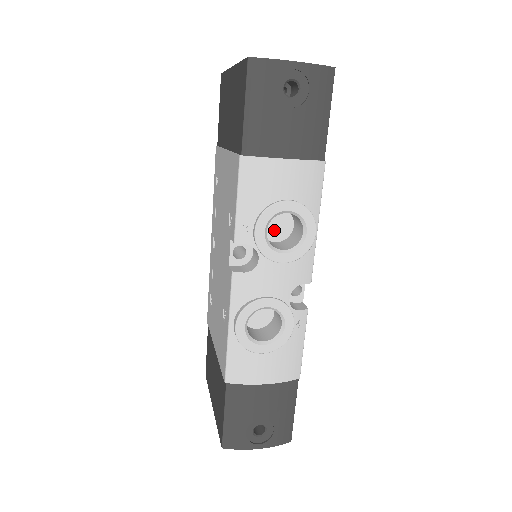
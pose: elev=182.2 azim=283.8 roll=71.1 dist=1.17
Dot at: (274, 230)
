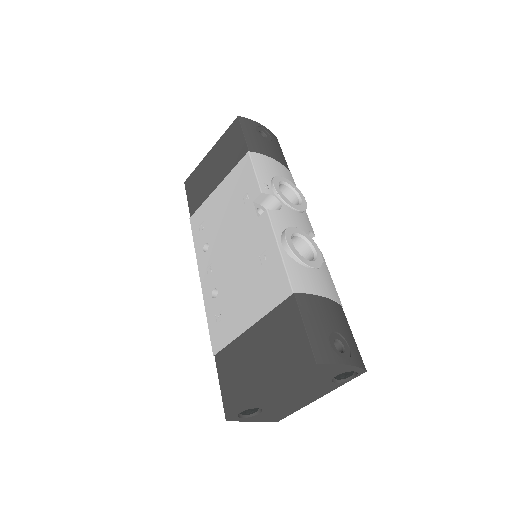
Dot at: occluded
